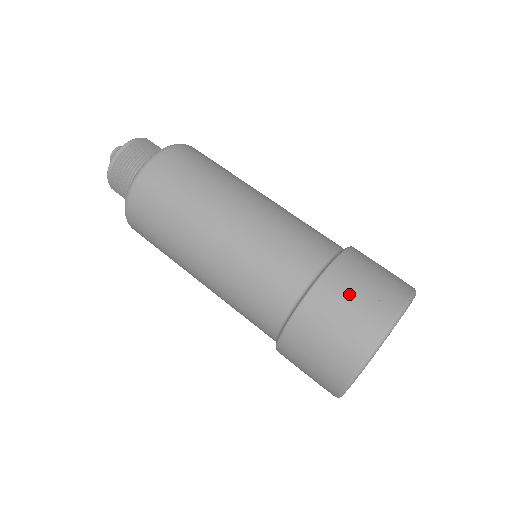
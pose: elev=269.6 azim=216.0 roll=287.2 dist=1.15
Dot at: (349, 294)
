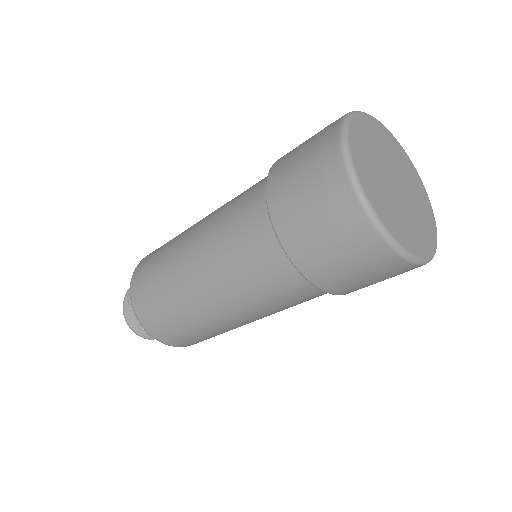
Dot at: (295, 184)
